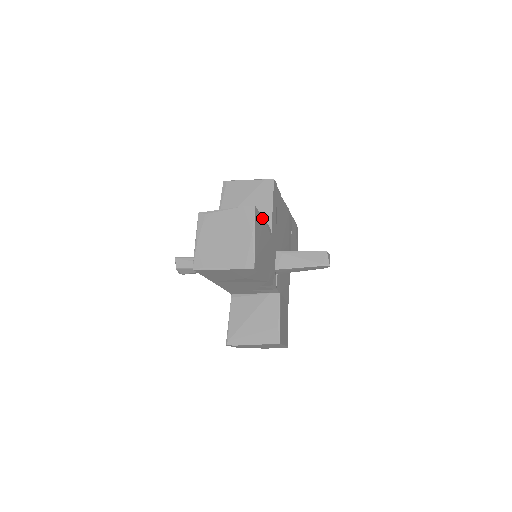
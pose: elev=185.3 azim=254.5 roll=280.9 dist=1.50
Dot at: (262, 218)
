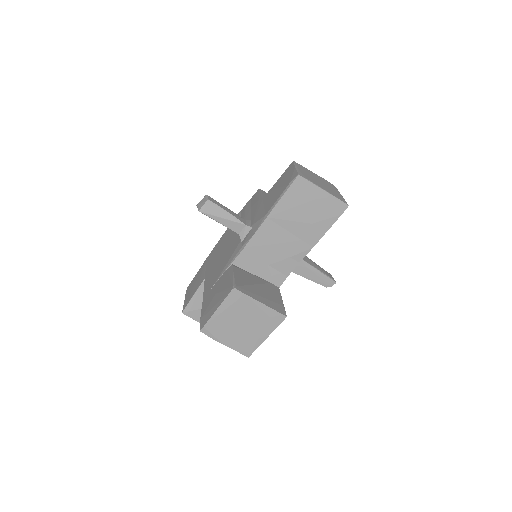
Dot at: occluded
